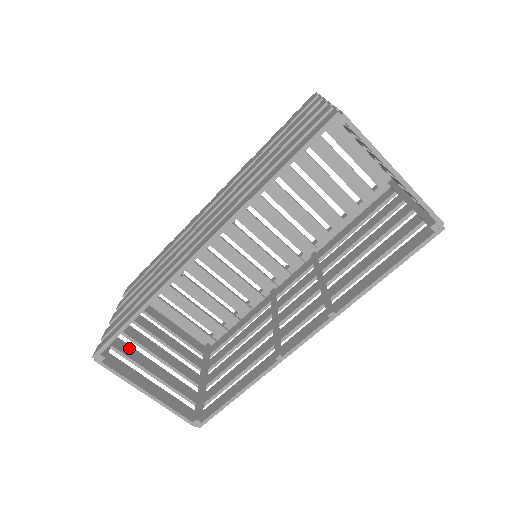
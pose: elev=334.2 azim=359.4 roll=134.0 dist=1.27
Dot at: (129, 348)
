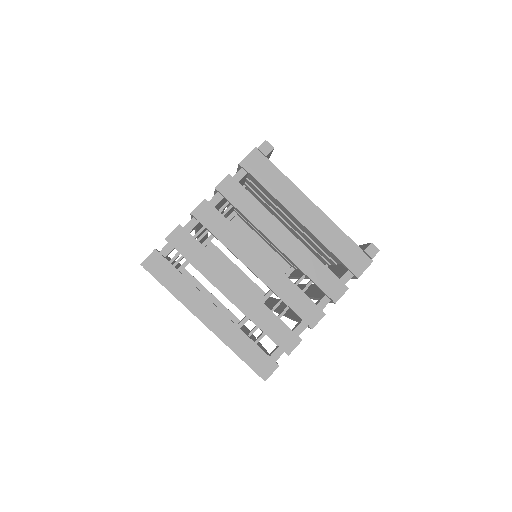
Dot at: occluded
